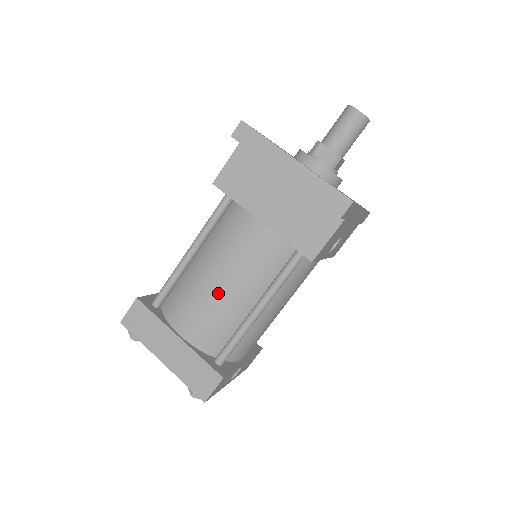
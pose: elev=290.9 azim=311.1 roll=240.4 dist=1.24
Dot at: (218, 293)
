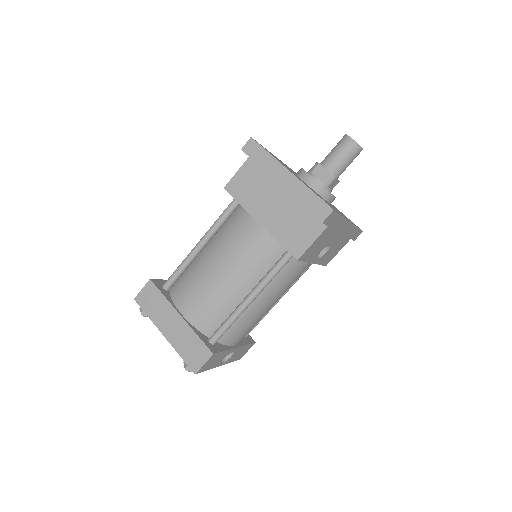
Dot at: (218, 281)
